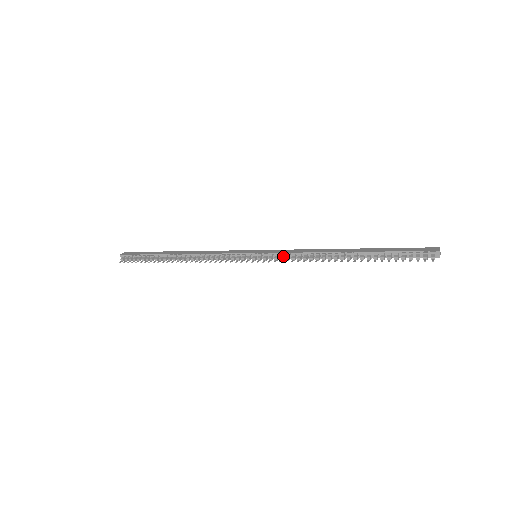
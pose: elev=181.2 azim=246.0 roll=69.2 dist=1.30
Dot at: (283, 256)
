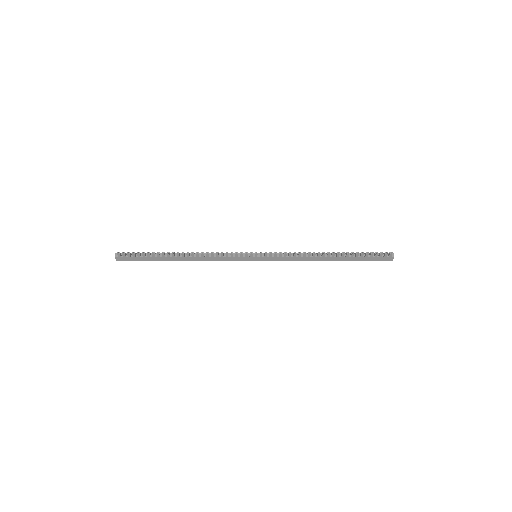
Dot at: (281, 253)
